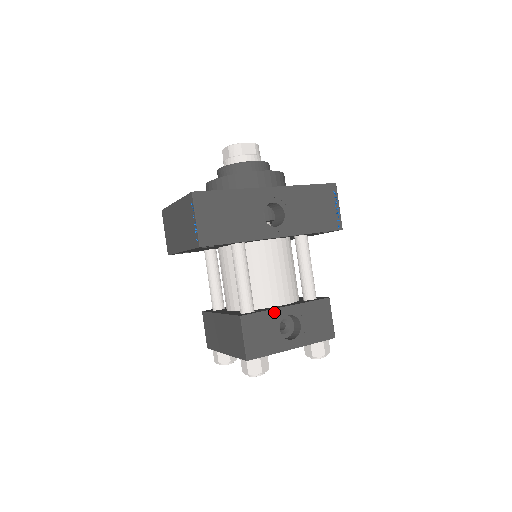
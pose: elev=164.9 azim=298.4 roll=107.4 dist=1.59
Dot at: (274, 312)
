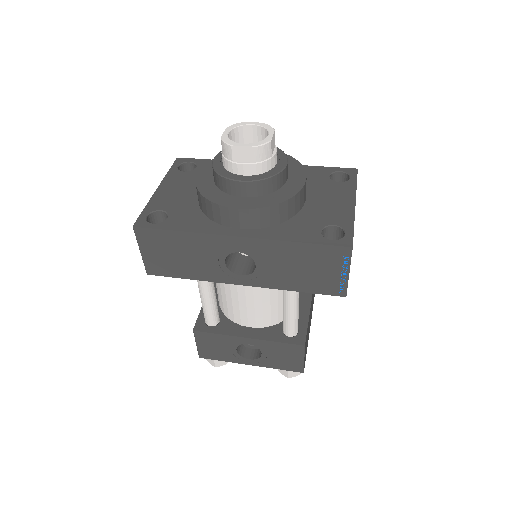
Dot at: (231, 338)
